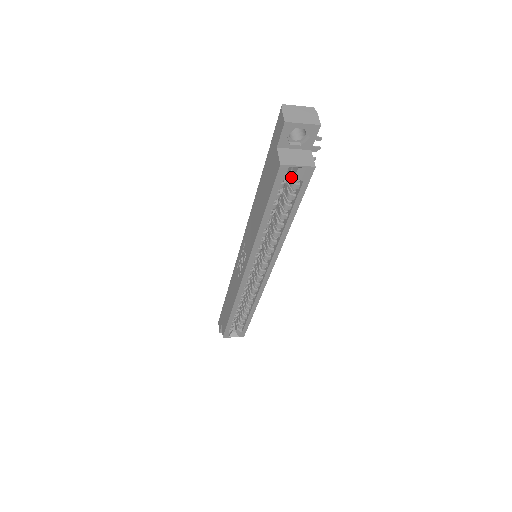
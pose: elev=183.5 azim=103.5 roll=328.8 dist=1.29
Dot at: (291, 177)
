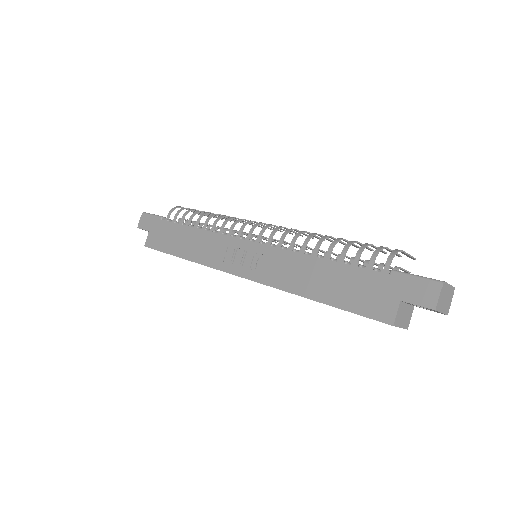
Dot at: occluded
